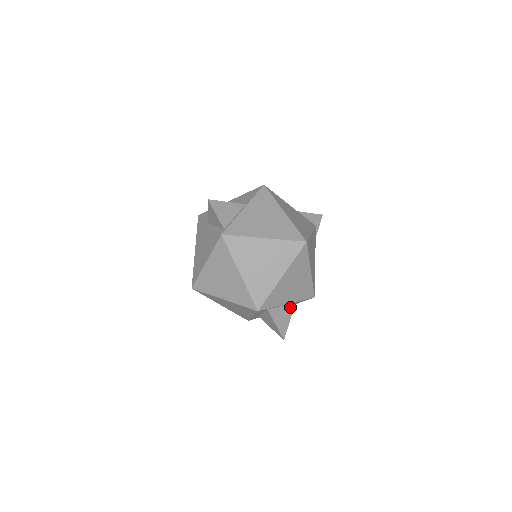
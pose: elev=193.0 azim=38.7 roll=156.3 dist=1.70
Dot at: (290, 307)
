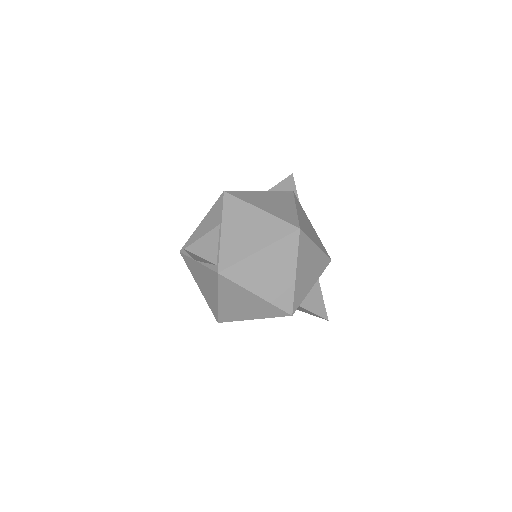
Dot at: (316, 287)
